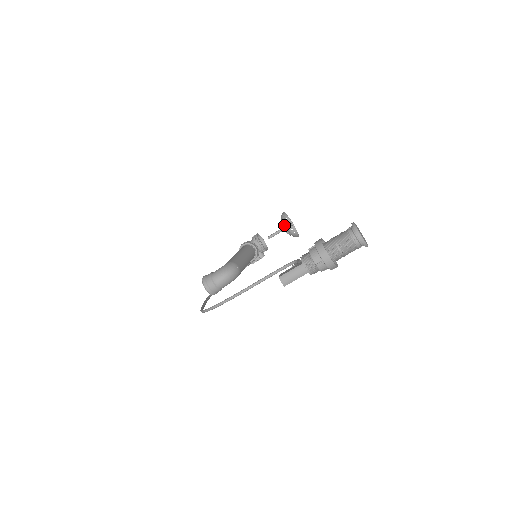
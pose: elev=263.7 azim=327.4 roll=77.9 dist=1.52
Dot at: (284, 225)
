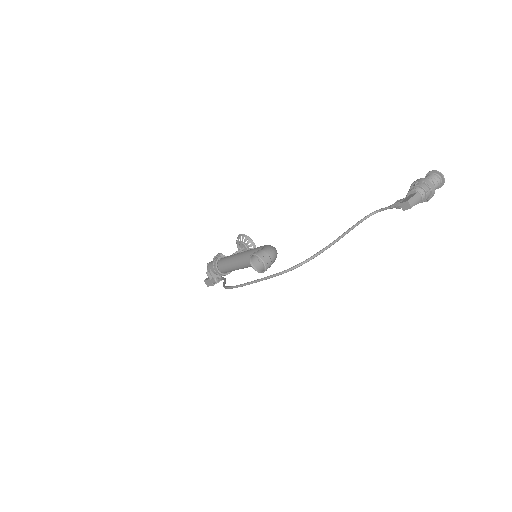
Dot at: (248, 243)
